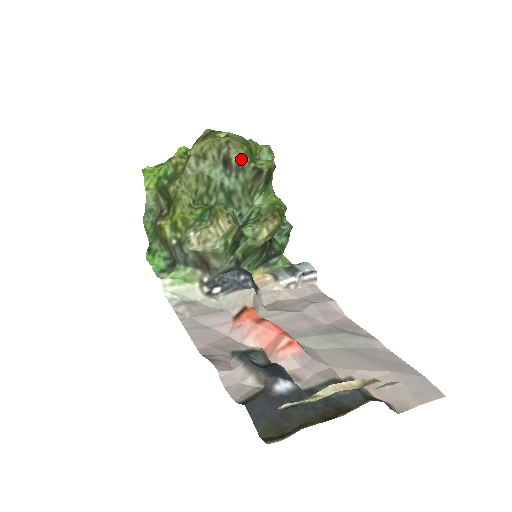
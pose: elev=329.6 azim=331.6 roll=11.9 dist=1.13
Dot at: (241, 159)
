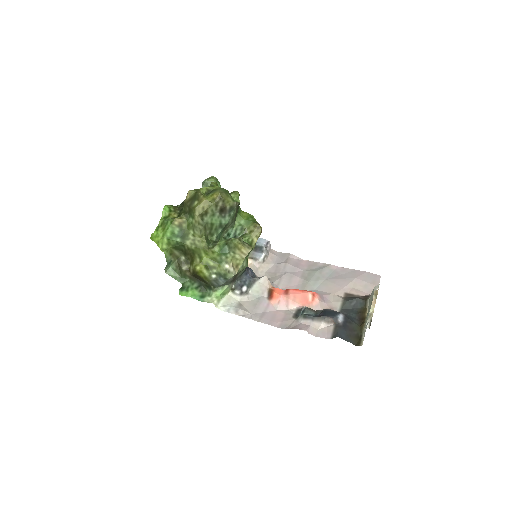
Dot at: (232, 204)
